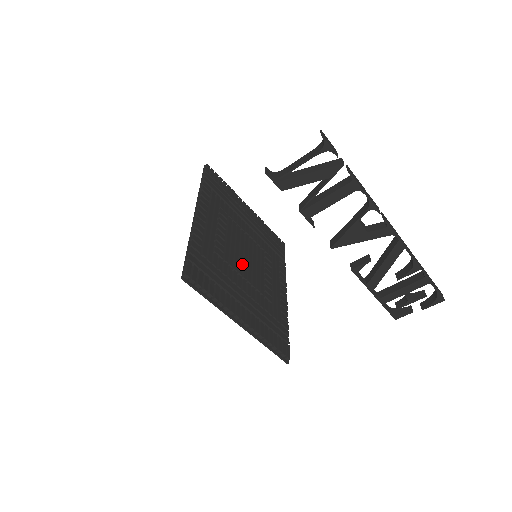
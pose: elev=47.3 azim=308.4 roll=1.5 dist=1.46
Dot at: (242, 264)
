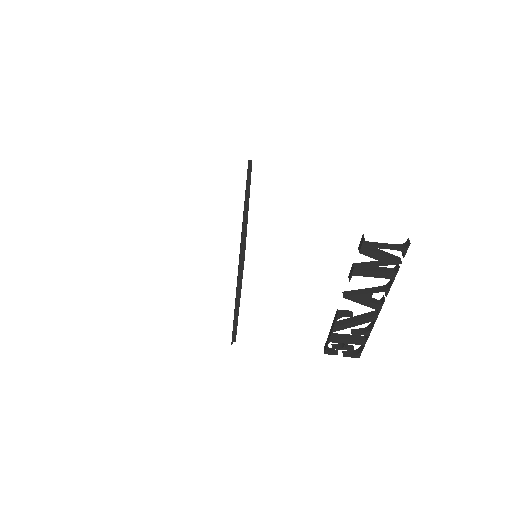
Dot at: occluded
